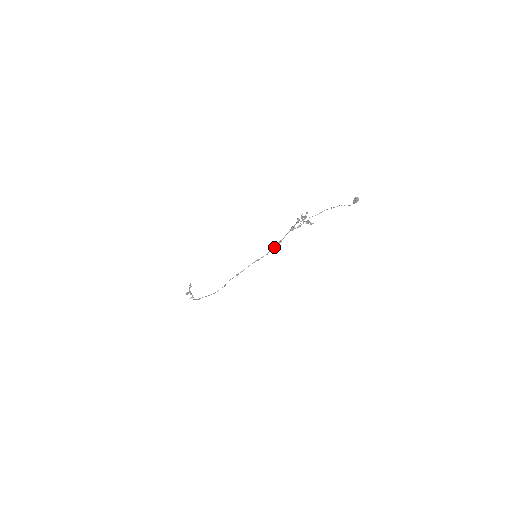
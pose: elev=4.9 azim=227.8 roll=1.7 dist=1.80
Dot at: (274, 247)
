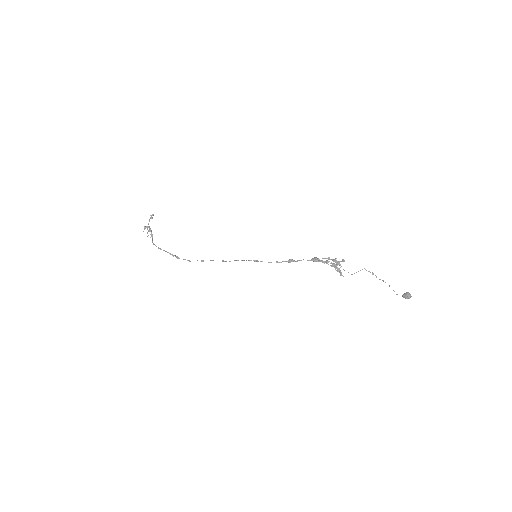
Dot at: (282, 261)
